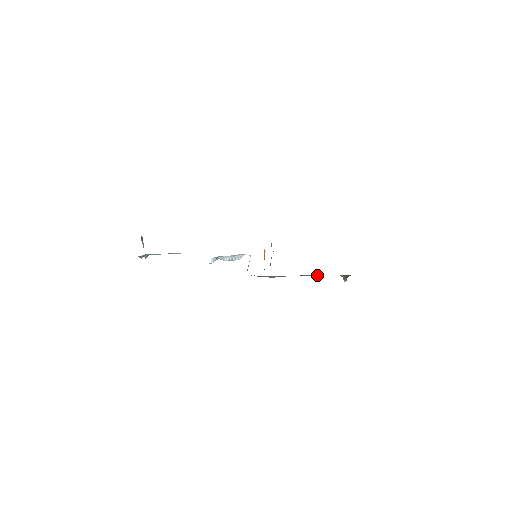
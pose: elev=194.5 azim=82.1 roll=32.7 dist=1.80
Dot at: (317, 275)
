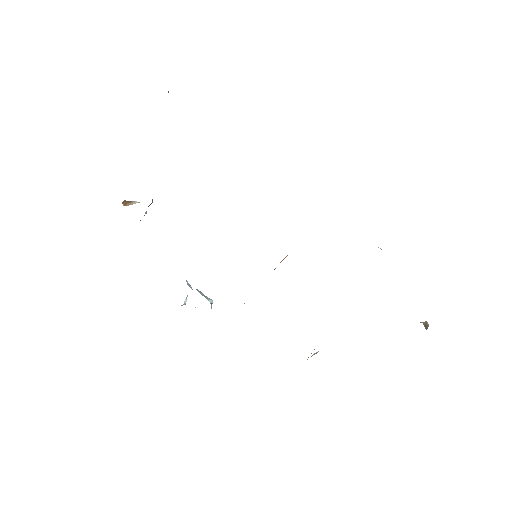
Dot at: occluded
